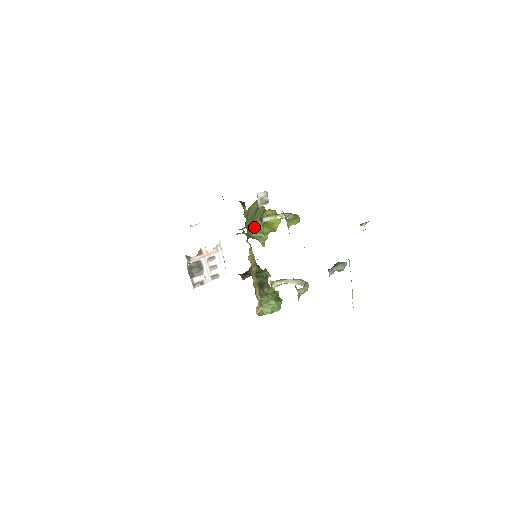
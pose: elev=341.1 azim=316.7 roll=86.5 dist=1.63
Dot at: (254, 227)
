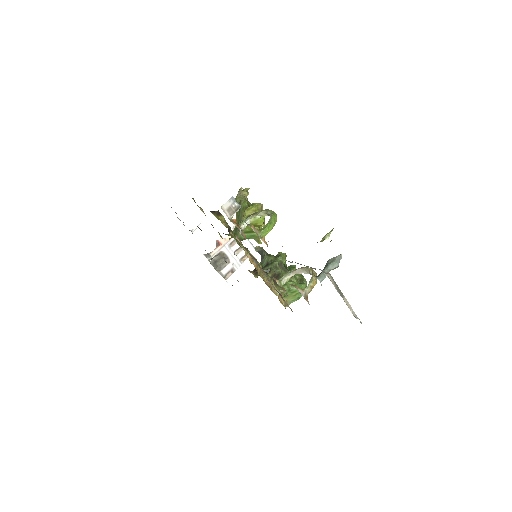
Dot at: occluded
